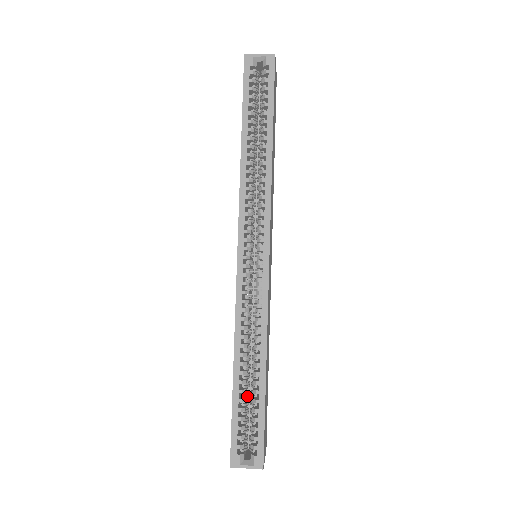
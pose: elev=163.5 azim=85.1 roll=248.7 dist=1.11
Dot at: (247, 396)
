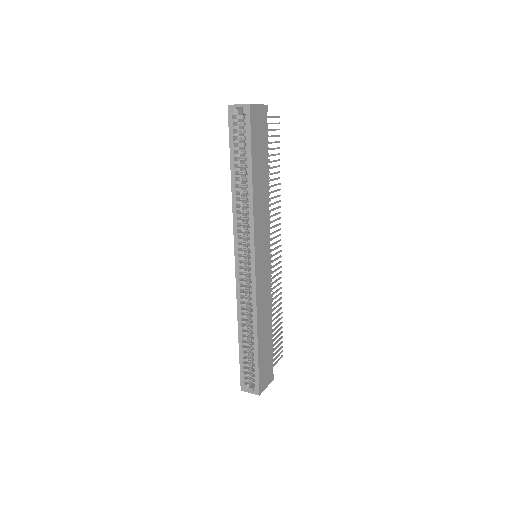
Dot at: occluded
